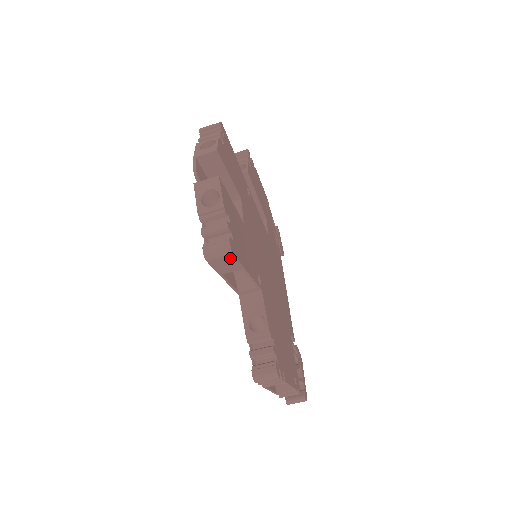
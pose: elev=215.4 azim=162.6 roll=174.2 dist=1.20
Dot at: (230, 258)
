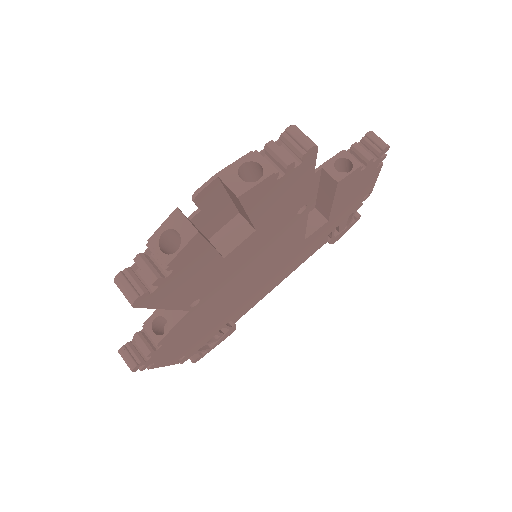
Dot at: occluded
